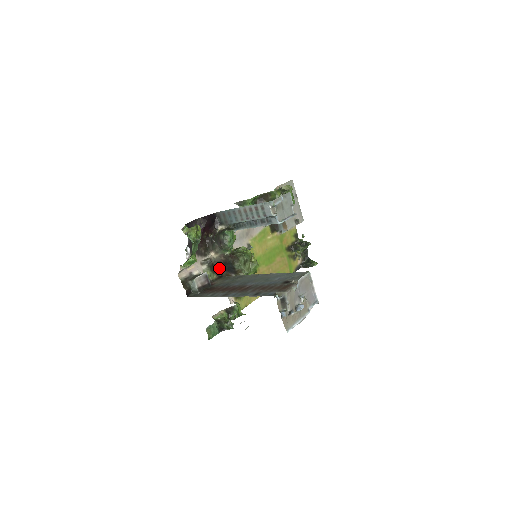
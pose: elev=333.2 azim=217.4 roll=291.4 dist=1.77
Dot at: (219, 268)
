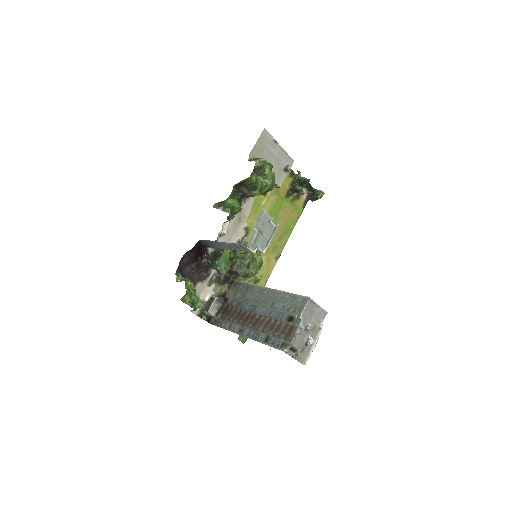
Dot at: (227, 276)
